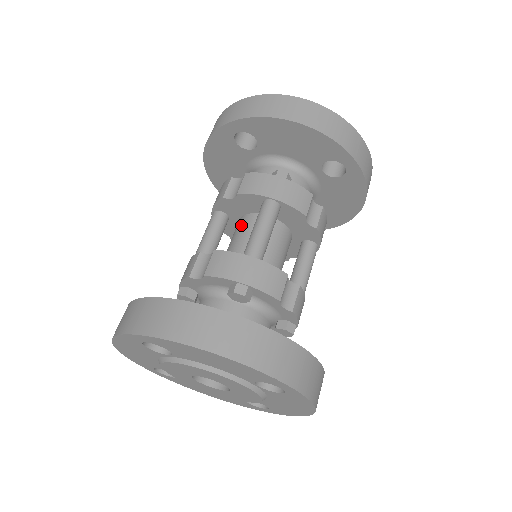
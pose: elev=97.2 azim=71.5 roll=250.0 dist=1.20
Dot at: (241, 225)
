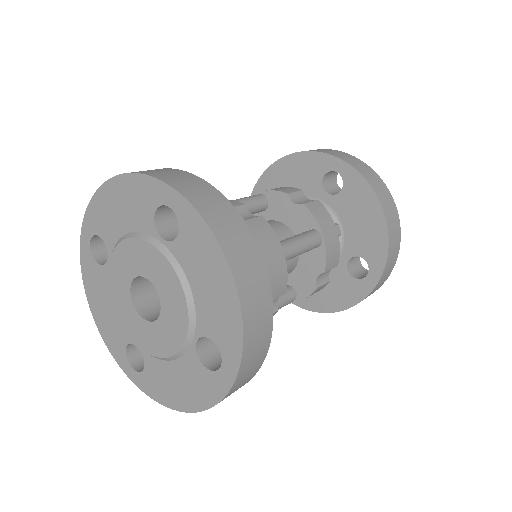
Dot at: (274, 225)
